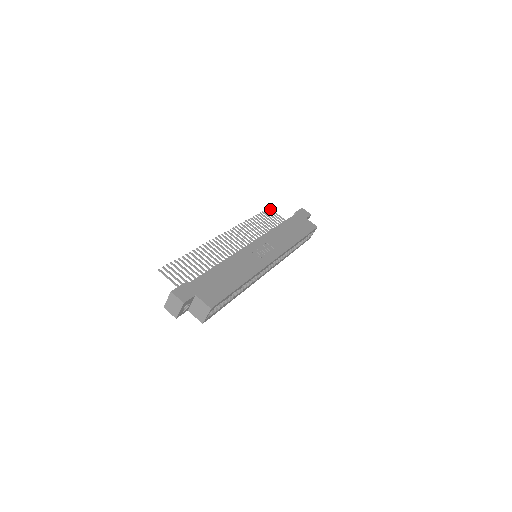
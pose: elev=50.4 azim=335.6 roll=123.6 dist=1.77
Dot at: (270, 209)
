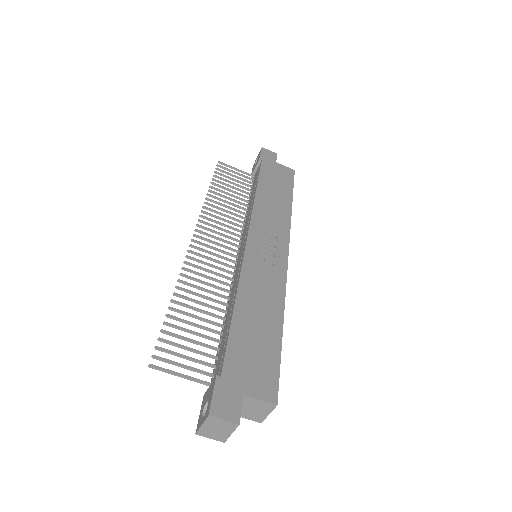
Dot at: (221, 163)
